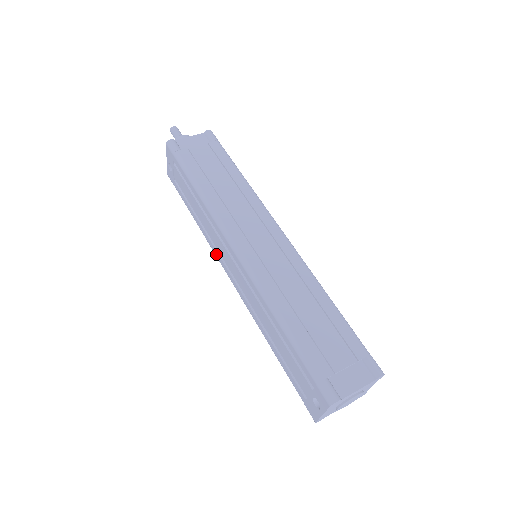
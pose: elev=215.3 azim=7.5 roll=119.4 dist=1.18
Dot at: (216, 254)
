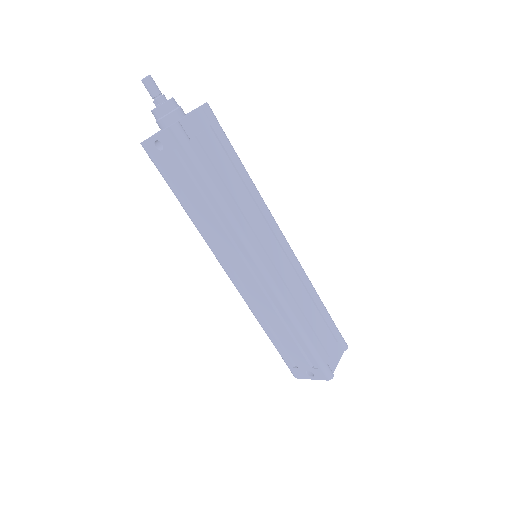
Dot at: (215, 251)
